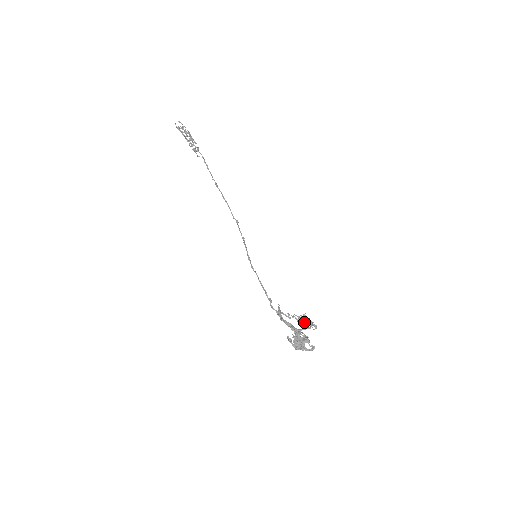
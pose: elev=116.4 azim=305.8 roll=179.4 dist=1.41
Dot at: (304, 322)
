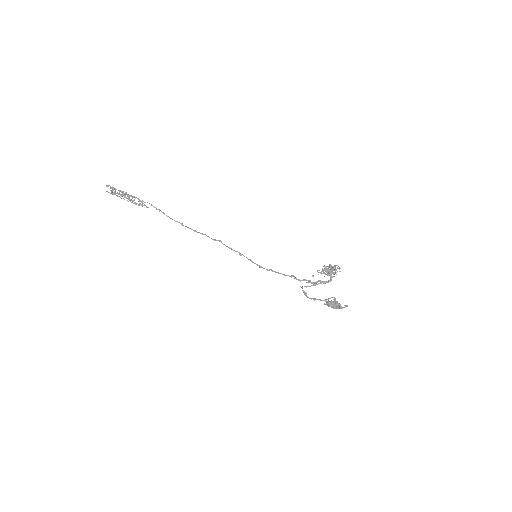
Dot at: (328, 272)
